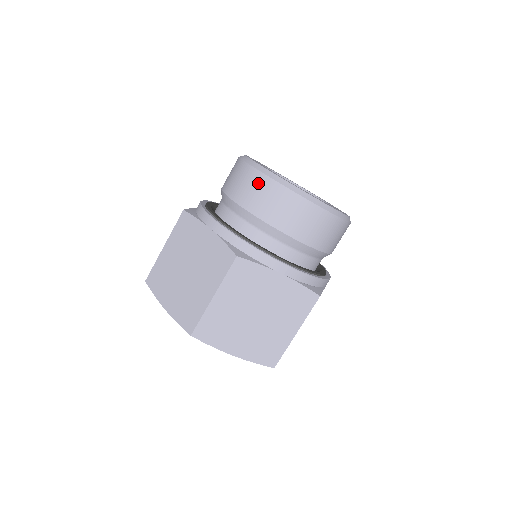
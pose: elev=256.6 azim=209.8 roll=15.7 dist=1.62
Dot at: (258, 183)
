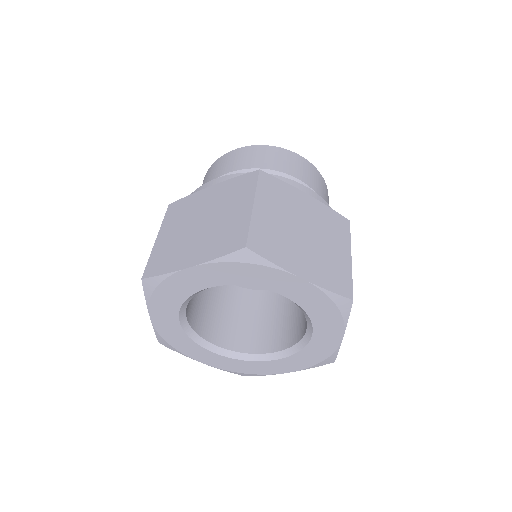
Dot at: (242, 153)
